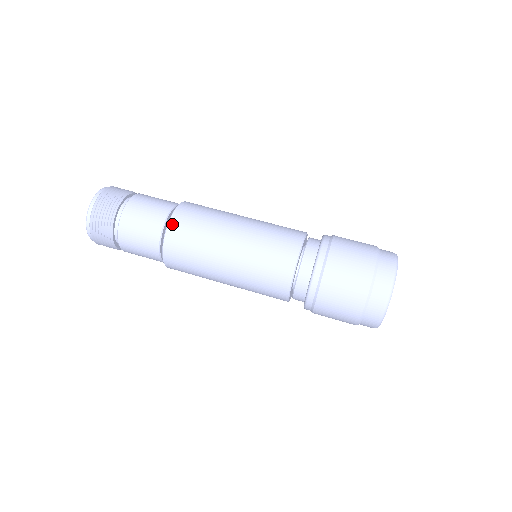
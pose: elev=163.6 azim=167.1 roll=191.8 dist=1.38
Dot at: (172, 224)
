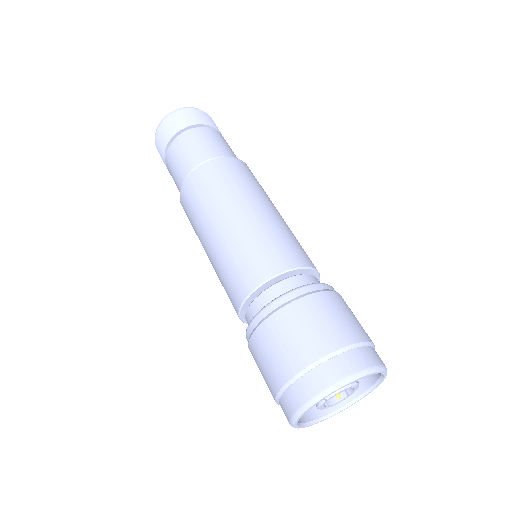
Dot at: (204, 167)
